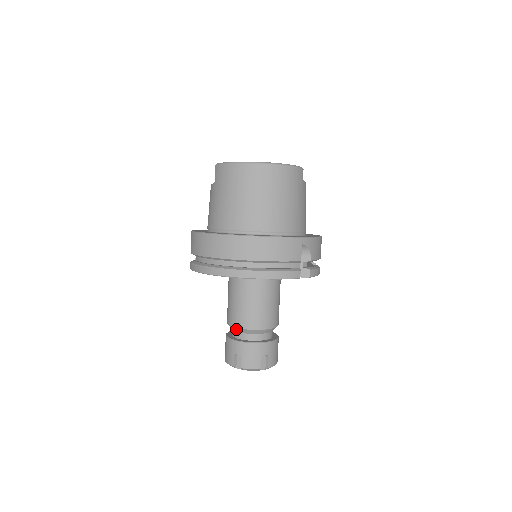
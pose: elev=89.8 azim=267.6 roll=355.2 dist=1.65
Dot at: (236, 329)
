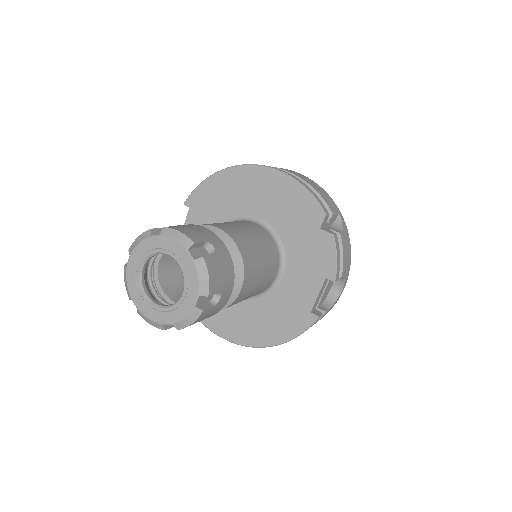
Dot at: occluded
